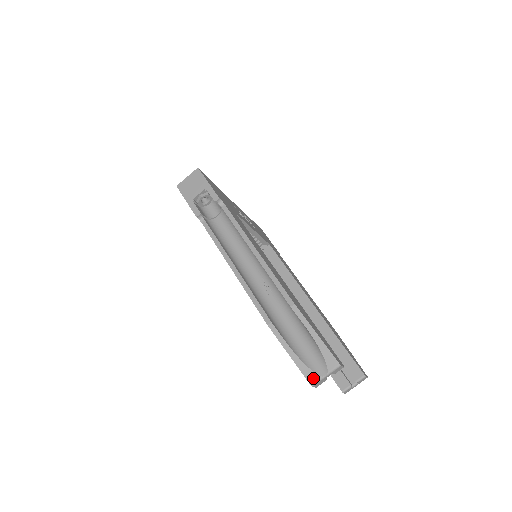
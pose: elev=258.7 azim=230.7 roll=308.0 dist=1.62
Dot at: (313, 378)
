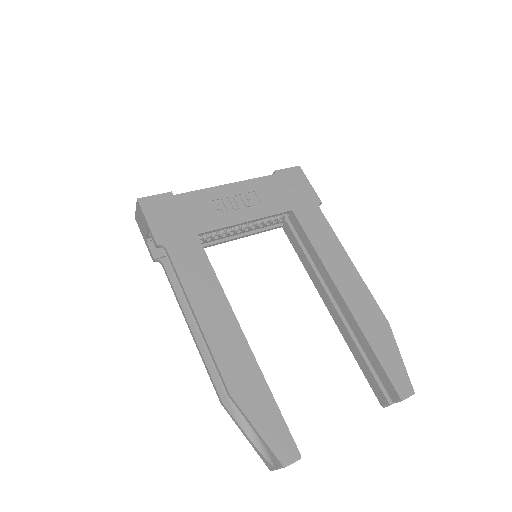
Dot at: (269, 466)
